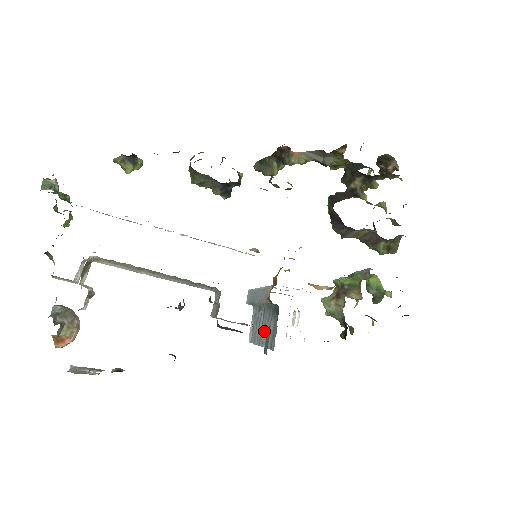
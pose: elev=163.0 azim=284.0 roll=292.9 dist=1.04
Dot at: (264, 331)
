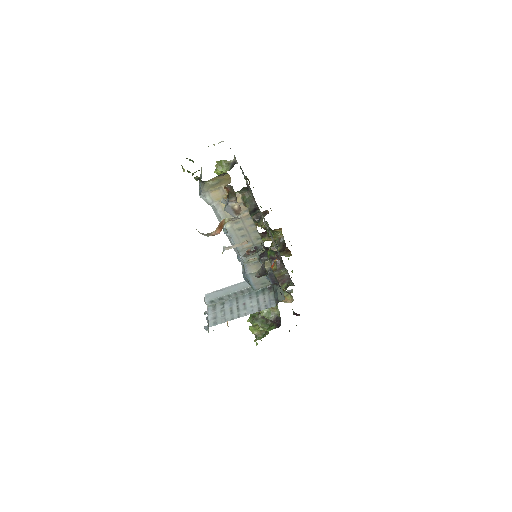
Dot at: (246, 307)
